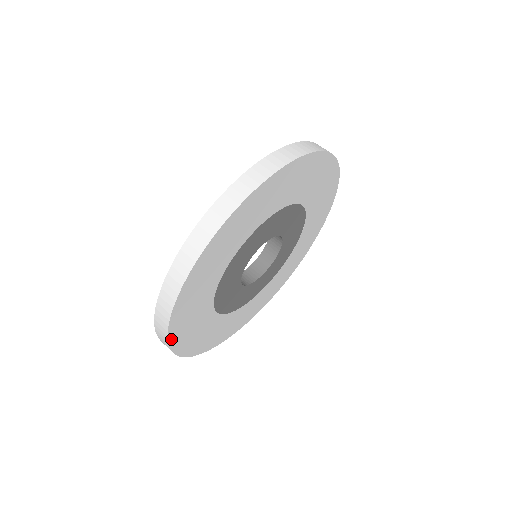
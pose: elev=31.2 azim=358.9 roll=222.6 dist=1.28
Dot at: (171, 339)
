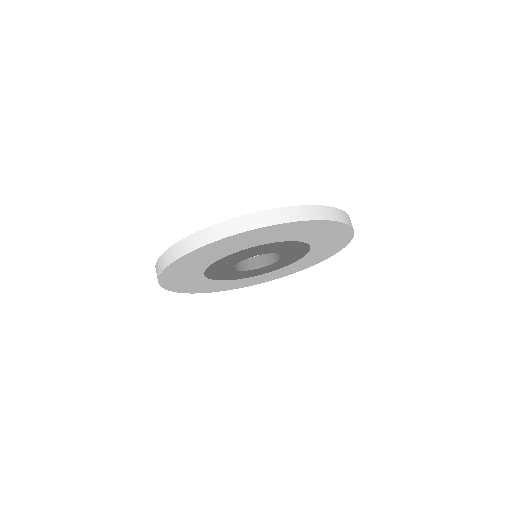
Dot at: (186, 255)
